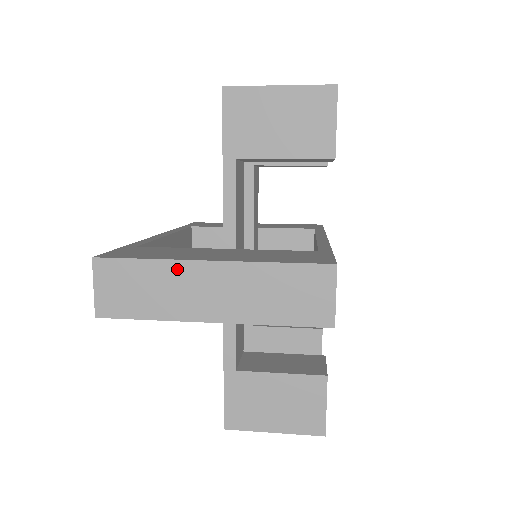
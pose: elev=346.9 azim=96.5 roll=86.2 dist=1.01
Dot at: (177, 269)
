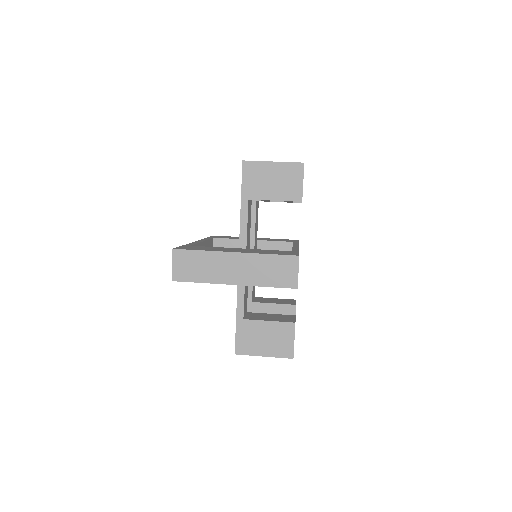
Dot at: (217, 256)
